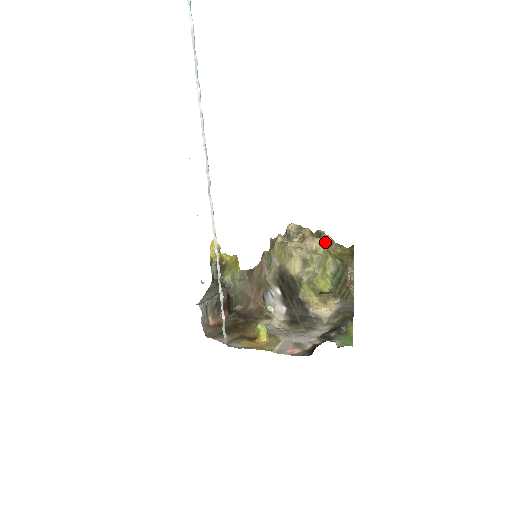
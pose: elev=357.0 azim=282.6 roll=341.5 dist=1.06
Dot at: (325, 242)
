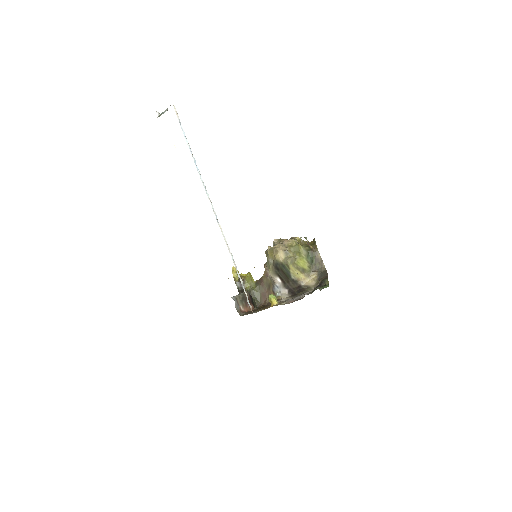
Dot at: occluded
